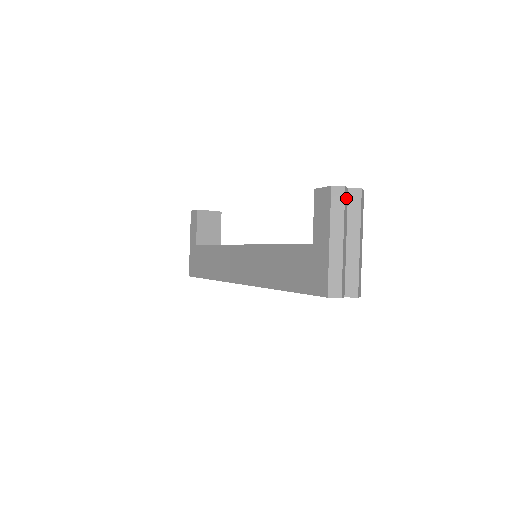
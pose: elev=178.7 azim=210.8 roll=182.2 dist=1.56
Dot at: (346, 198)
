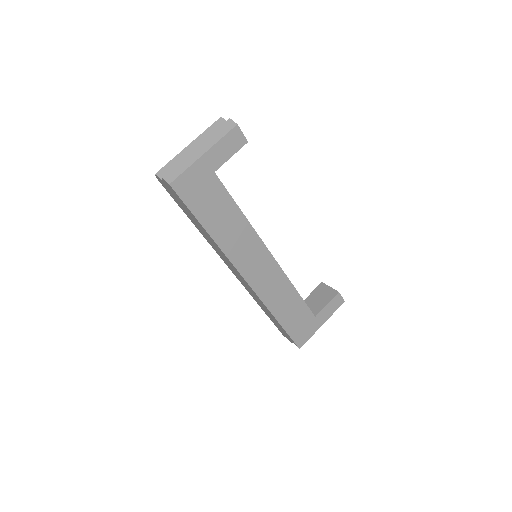
Dot at: (219, 125)
